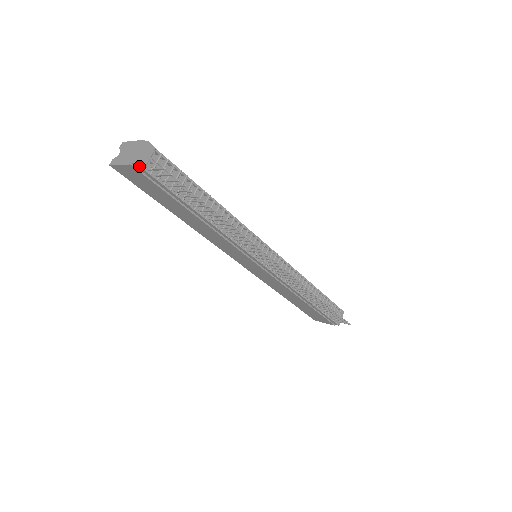
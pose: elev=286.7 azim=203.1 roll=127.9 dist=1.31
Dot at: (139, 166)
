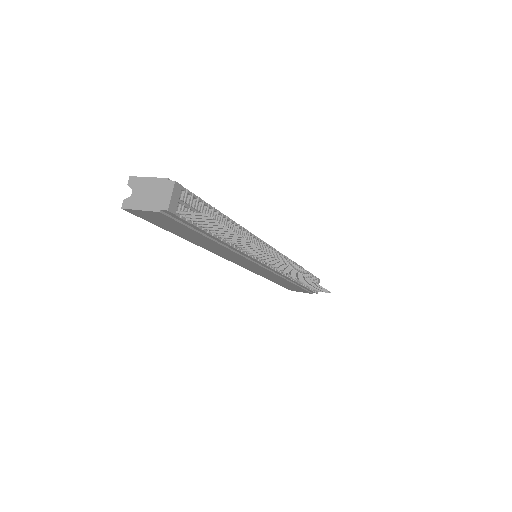
Dot at: (170, 212)
